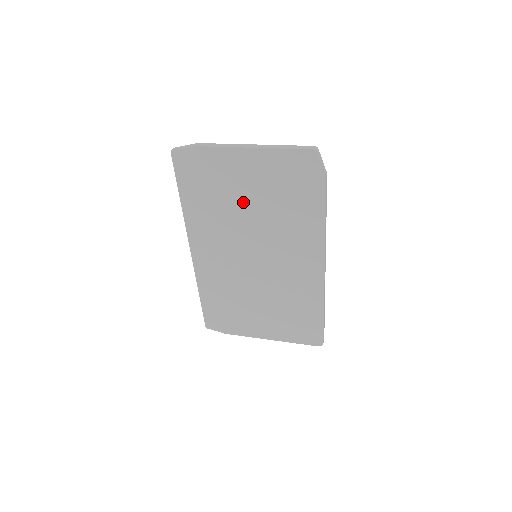
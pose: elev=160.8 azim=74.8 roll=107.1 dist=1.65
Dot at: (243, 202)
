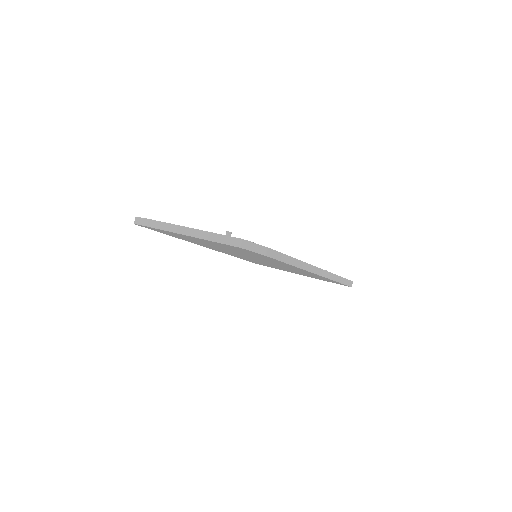
Dot at: (215, 246)
